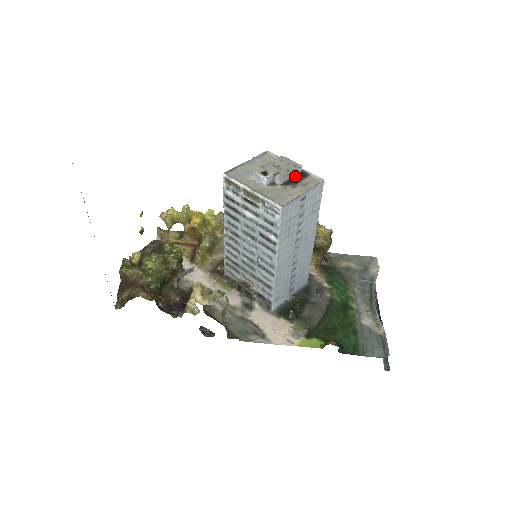
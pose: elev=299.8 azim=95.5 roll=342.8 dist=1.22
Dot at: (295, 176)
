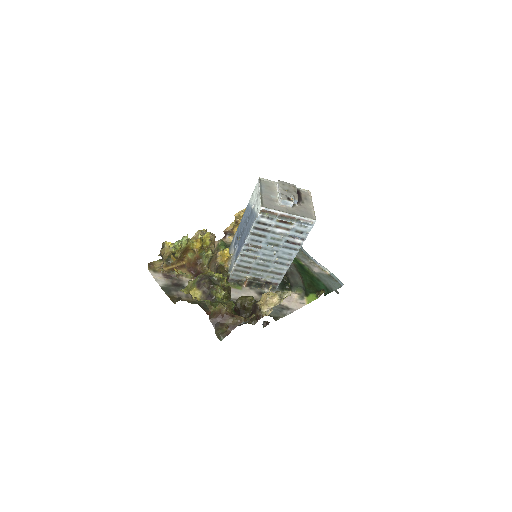
Dot at: occluded
